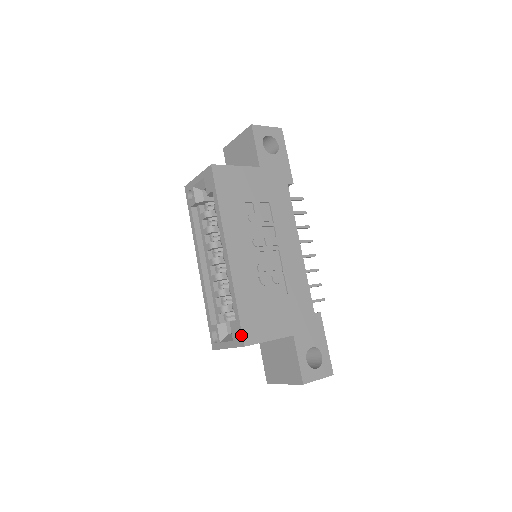
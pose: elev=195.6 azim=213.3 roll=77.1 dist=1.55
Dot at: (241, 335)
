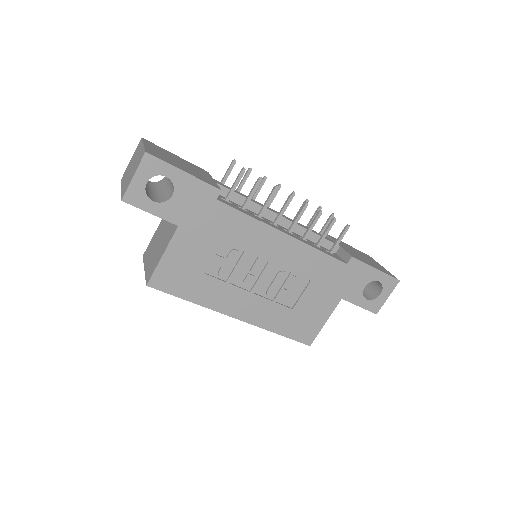
Dot at: occluded
